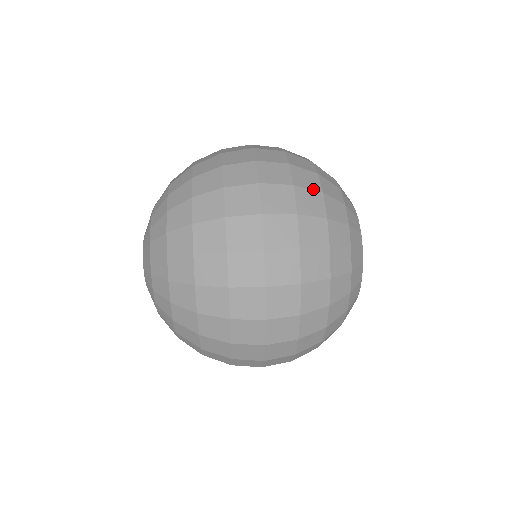
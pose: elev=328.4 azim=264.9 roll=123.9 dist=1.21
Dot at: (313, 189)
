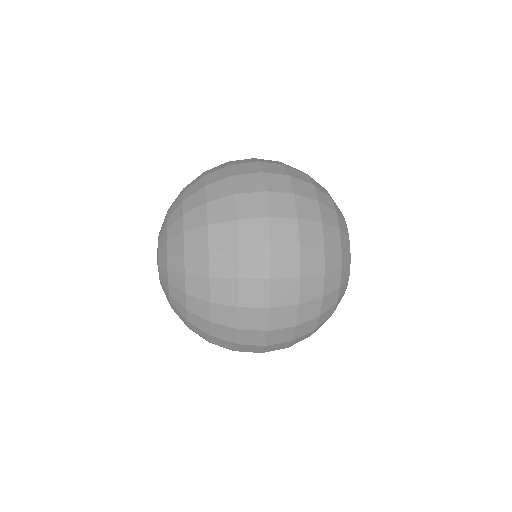
Dot at: (314, 220)
